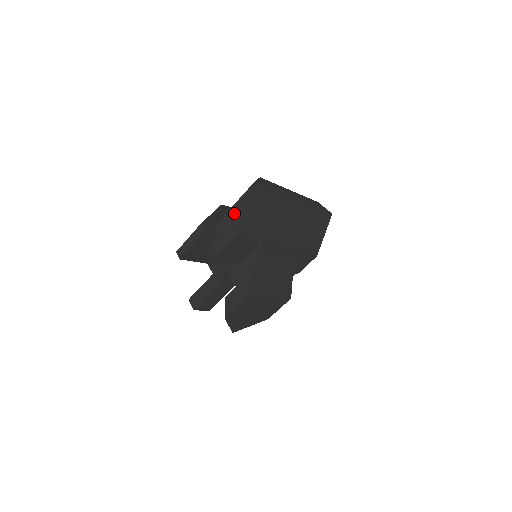
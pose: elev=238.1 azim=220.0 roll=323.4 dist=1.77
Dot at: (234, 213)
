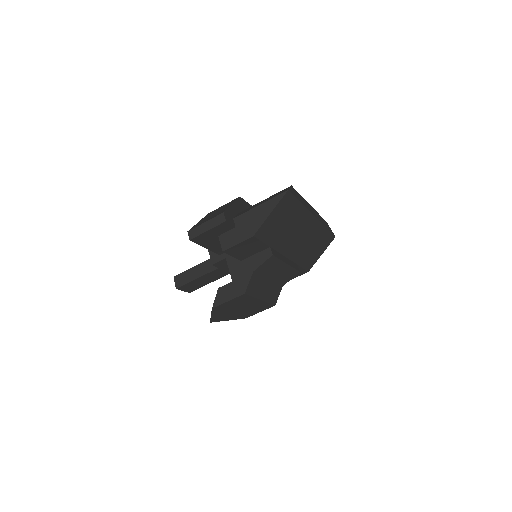
Dot at: (258, 213)
